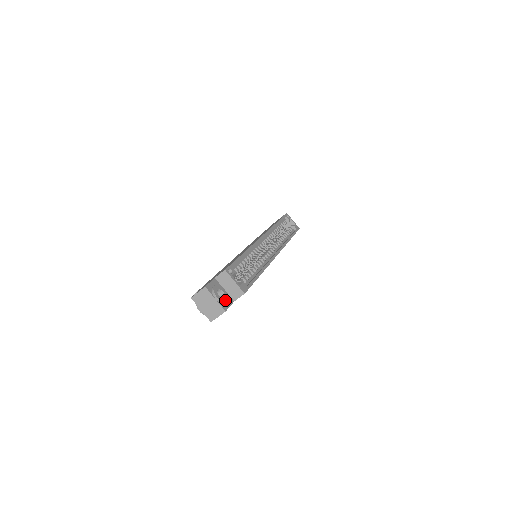
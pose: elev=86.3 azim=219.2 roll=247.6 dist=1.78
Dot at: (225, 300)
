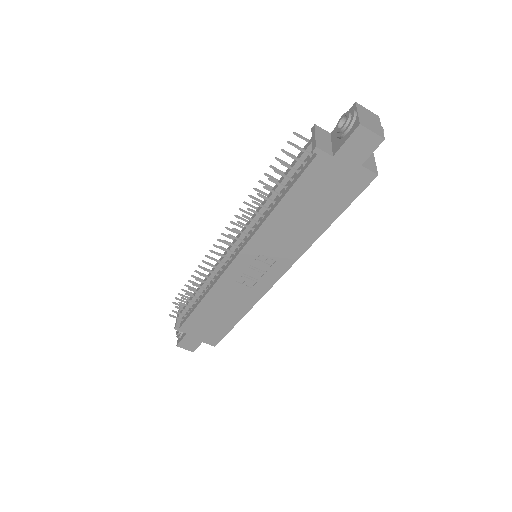
Dot at: occluded
